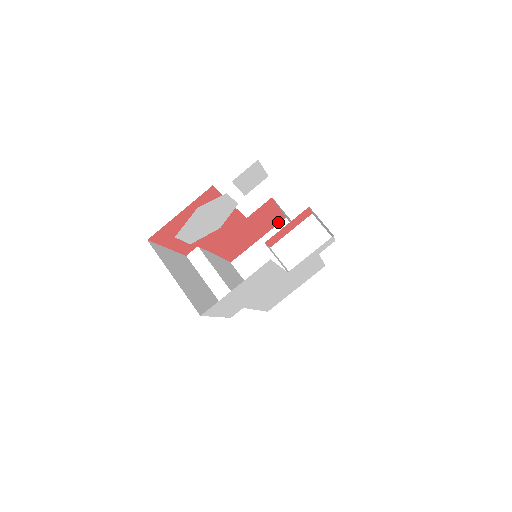
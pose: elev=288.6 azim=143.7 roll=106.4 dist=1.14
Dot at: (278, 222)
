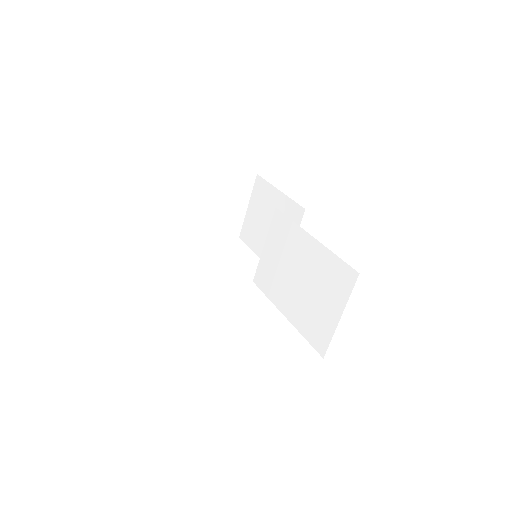
Dot at: (250, 174)
